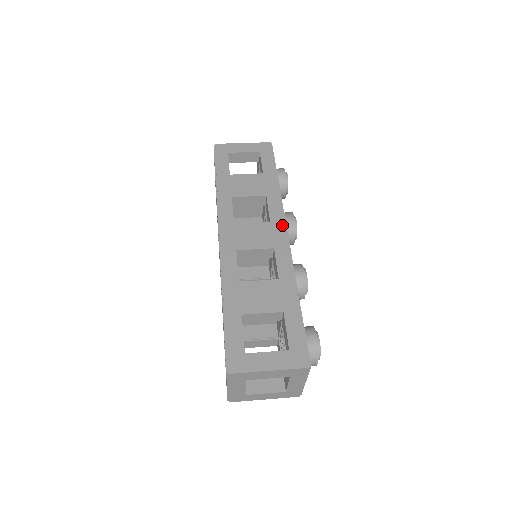
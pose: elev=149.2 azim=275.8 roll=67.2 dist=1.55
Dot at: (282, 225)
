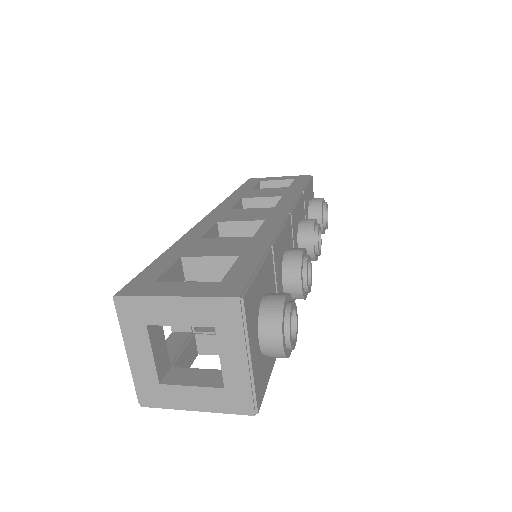
Dot at: (287, 208)
